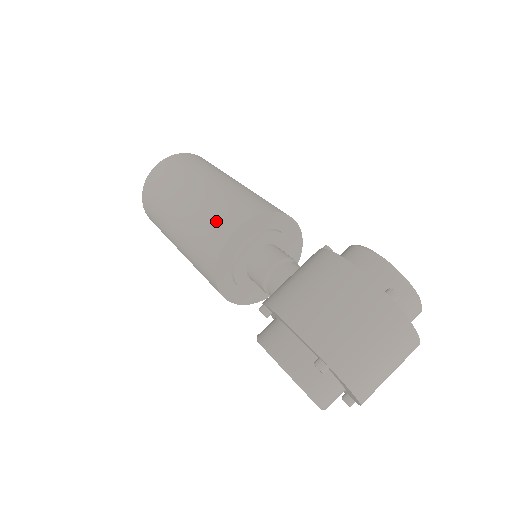
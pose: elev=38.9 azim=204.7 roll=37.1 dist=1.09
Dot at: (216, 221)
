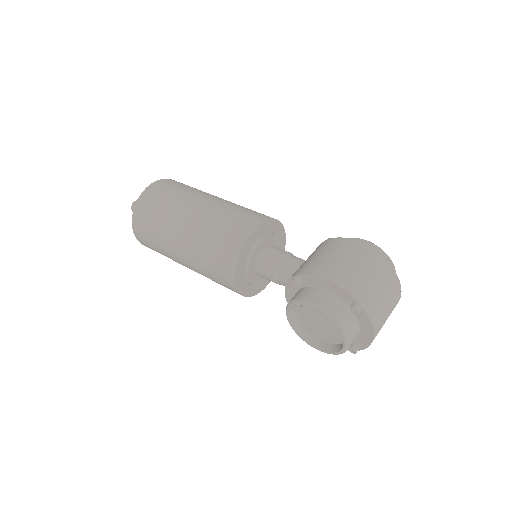
Dot at: (234, 223)
